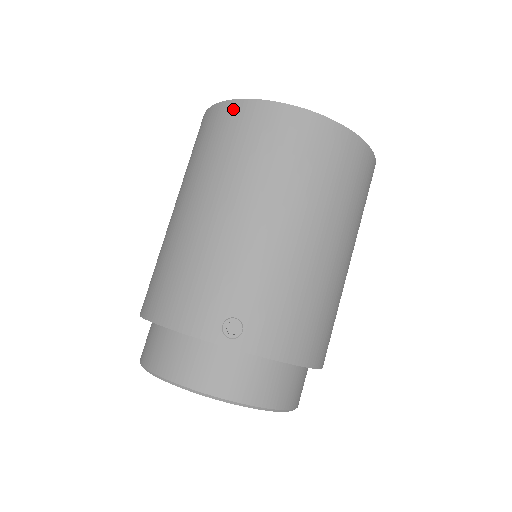
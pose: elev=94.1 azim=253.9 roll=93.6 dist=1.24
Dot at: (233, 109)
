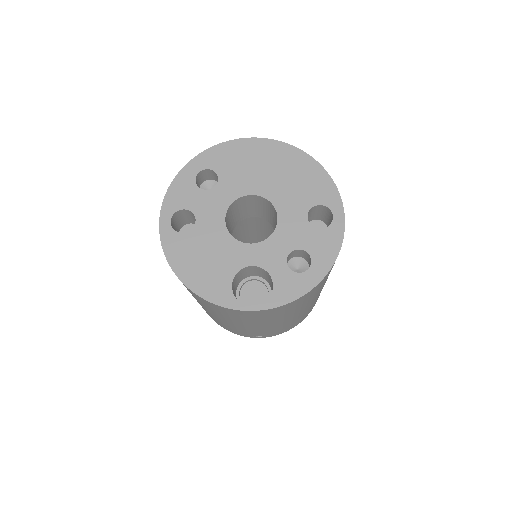
Dot at: occluded
